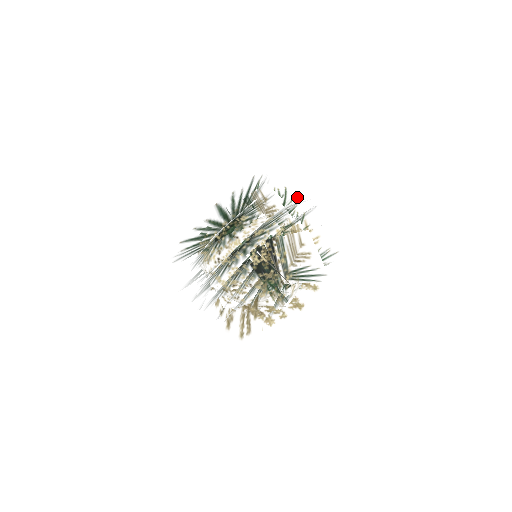
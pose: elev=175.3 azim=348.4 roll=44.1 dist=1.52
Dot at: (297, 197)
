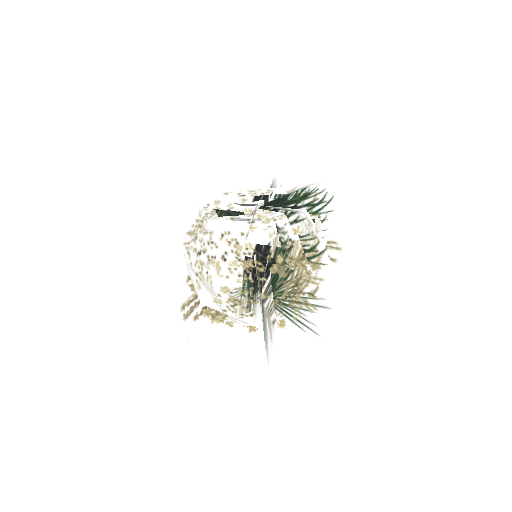
Dot at: (328, 267)
